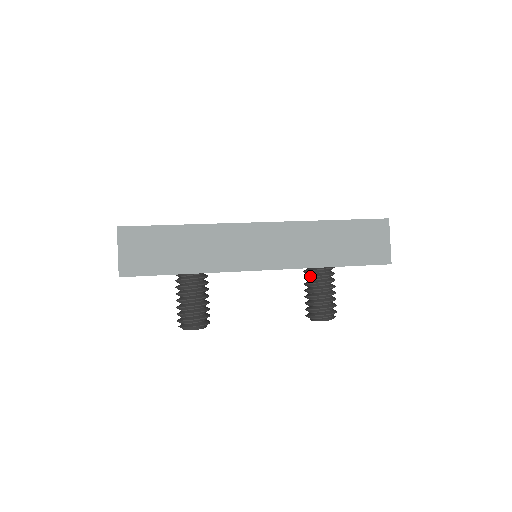
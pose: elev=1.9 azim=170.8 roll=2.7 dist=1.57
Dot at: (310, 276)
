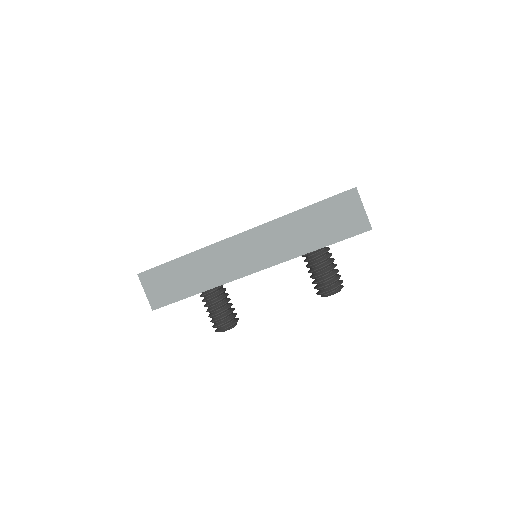
Dot at: (305, 260)
